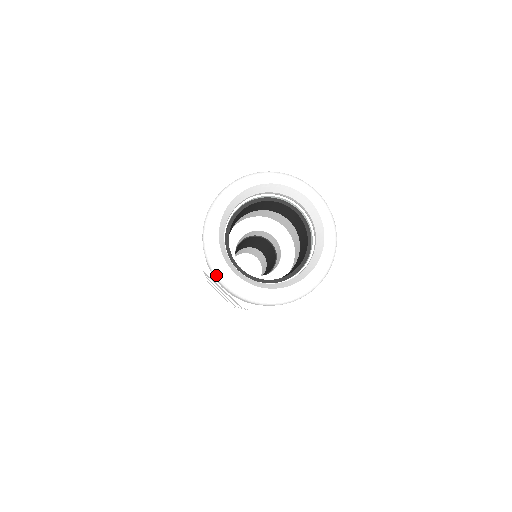
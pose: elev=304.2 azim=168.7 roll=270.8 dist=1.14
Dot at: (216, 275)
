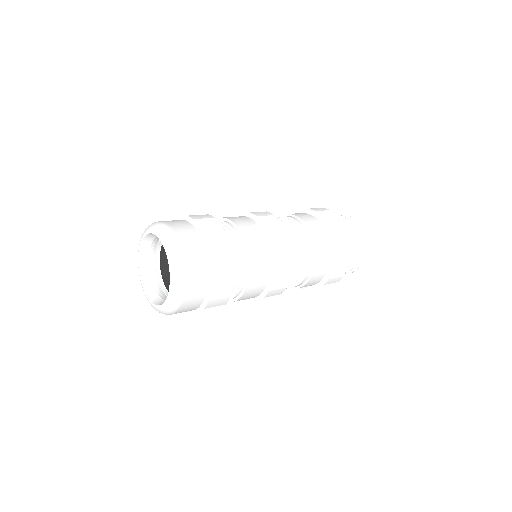
Dot at: occluded
